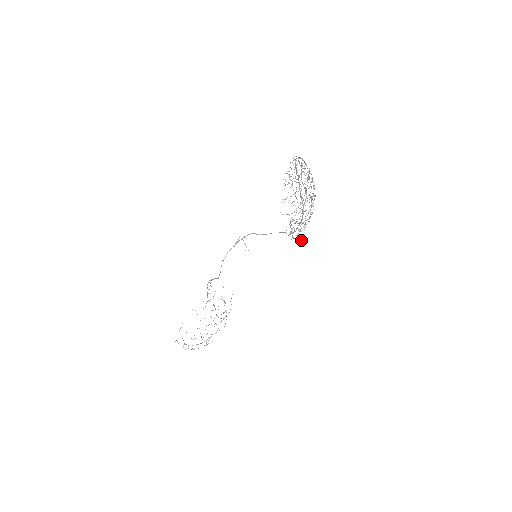
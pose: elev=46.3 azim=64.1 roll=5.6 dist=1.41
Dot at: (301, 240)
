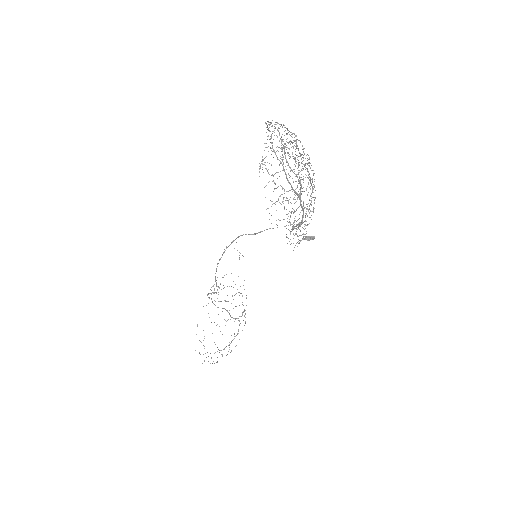
Dot at: (309, 236)
